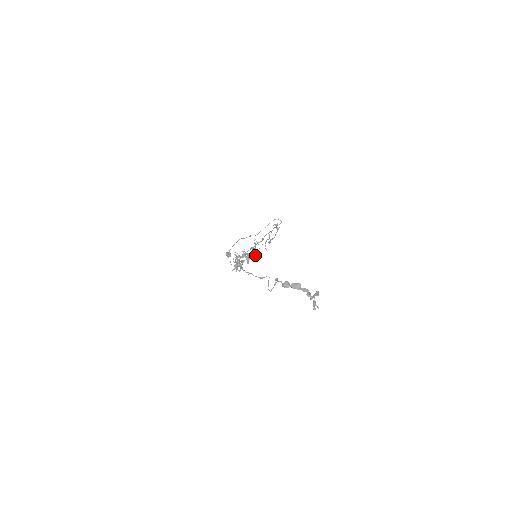
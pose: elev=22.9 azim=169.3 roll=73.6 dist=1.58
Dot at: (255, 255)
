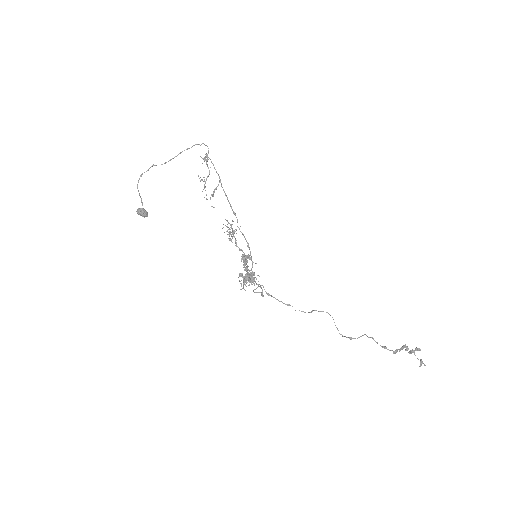
Dot at: (229, 238)
